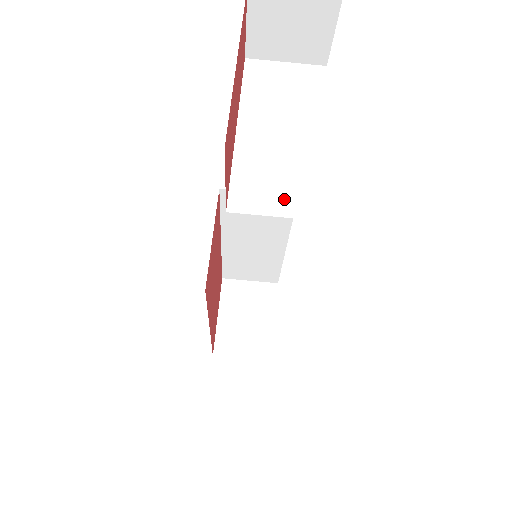
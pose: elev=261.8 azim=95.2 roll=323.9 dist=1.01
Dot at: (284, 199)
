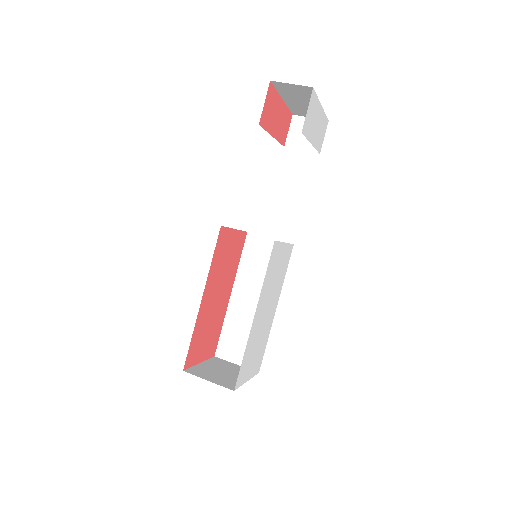
Dot at: occluded
